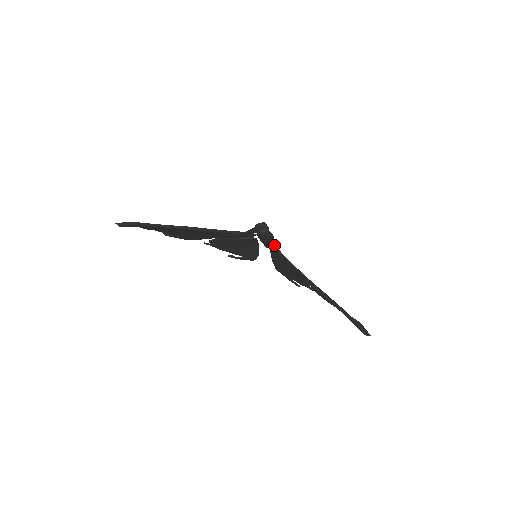
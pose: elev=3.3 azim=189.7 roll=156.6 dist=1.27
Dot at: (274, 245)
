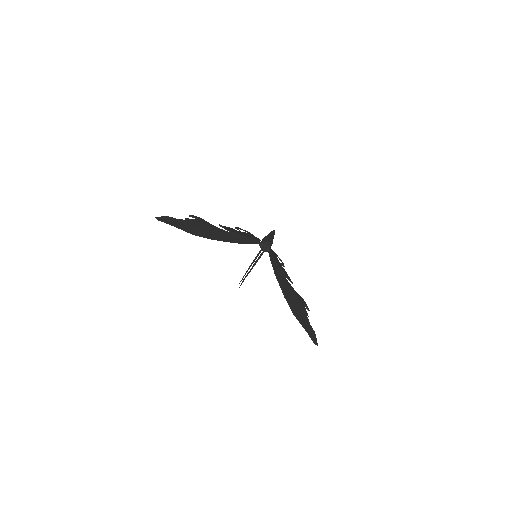
Dot at: (271, 259)
